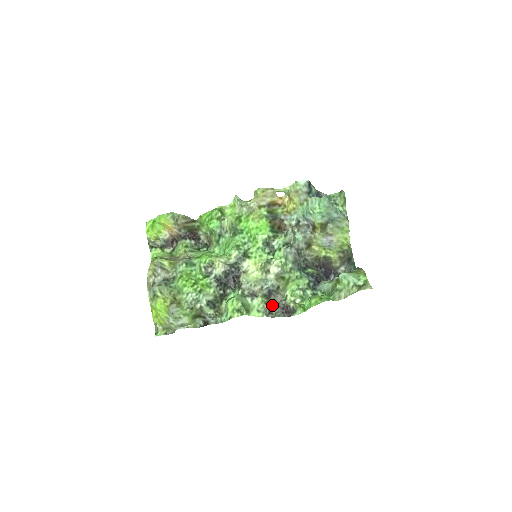
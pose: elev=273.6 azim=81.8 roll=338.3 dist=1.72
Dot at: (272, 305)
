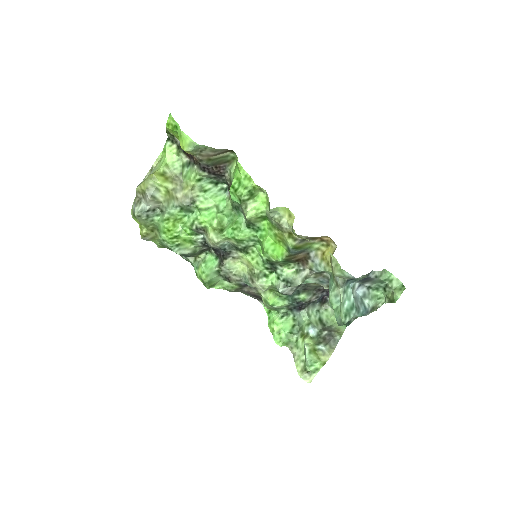
Dot at: (243, 290)
